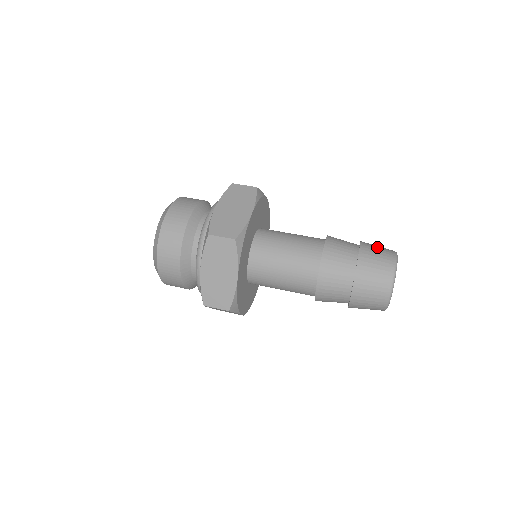
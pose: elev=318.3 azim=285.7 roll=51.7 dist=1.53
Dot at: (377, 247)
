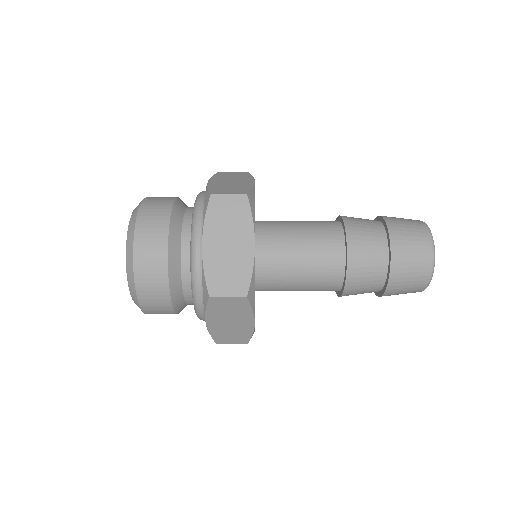
Dot at: occluded
